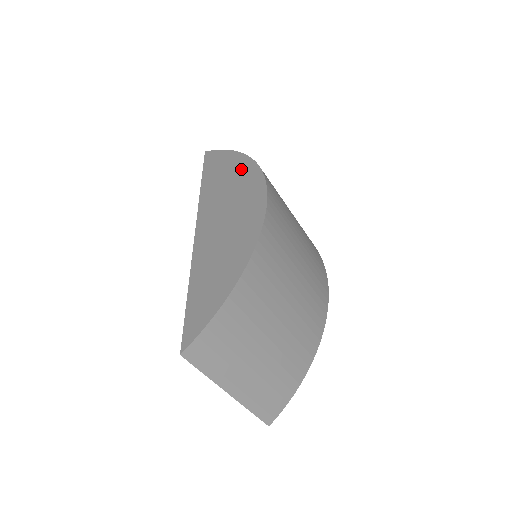
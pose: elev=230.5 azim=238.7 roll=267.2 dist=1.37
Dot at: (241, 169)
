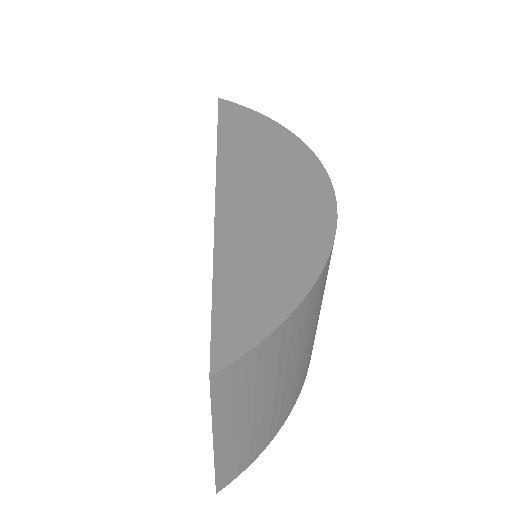
Dot at: (284, 143)
